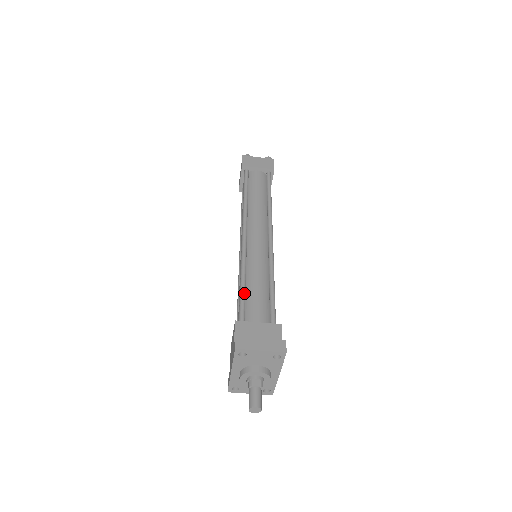
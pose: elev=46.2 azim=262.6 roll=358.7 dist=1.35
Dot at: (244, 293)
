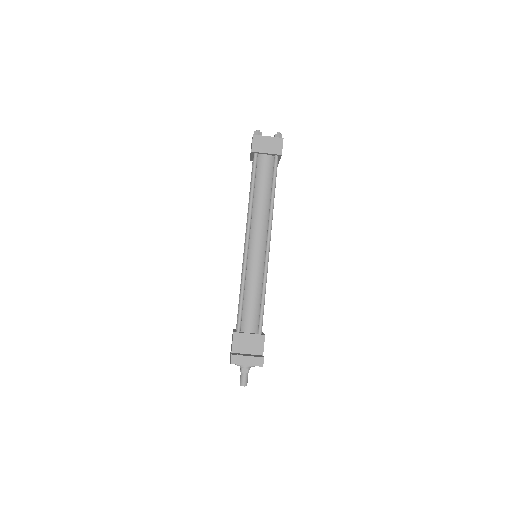
Dot at: (242, 305)
